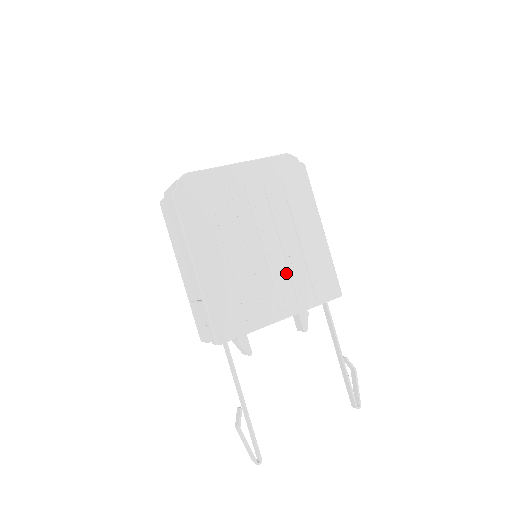
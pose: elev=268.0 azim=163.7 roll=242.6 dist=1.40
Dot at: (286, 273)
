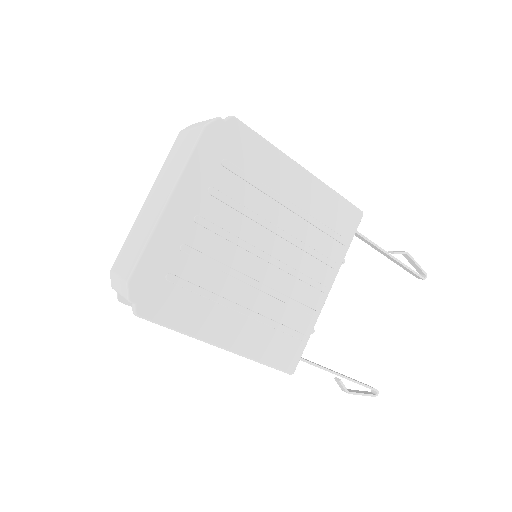
Dot at: (302, 255)
